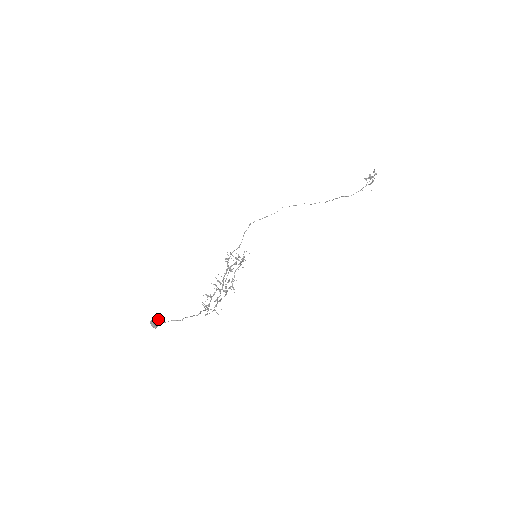
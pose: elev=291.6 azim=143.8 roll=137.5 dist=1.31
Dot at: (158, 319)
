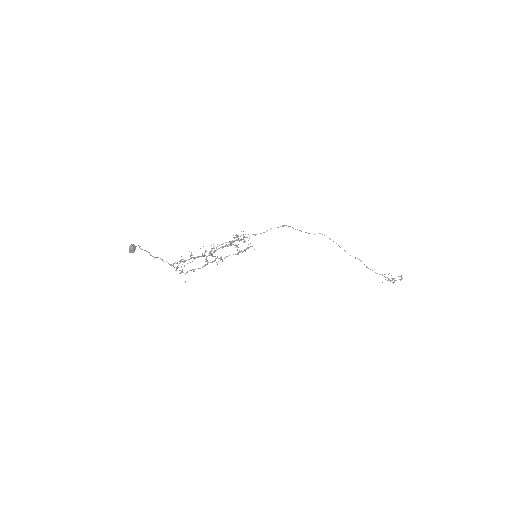
Dot at: occluded
